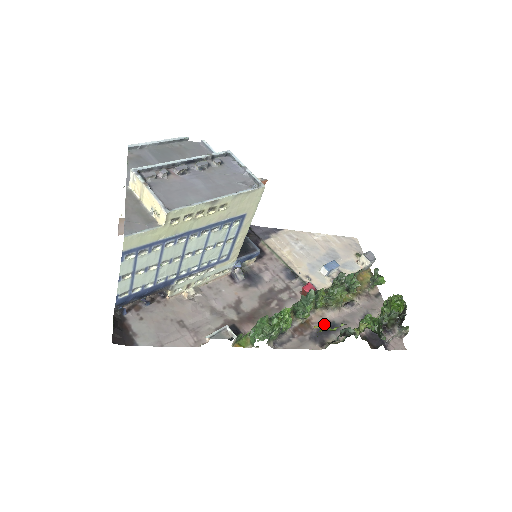
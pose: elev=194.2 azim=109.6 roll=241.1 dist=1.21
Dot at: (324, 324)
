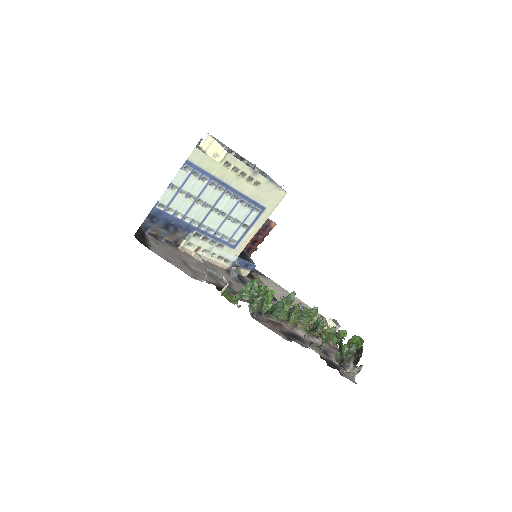
Dot at: (293, 333)
